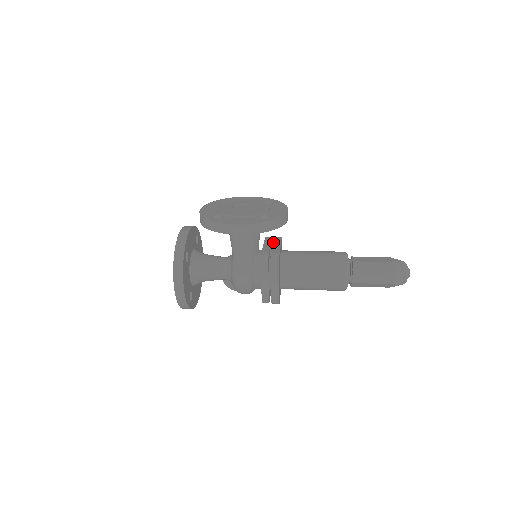
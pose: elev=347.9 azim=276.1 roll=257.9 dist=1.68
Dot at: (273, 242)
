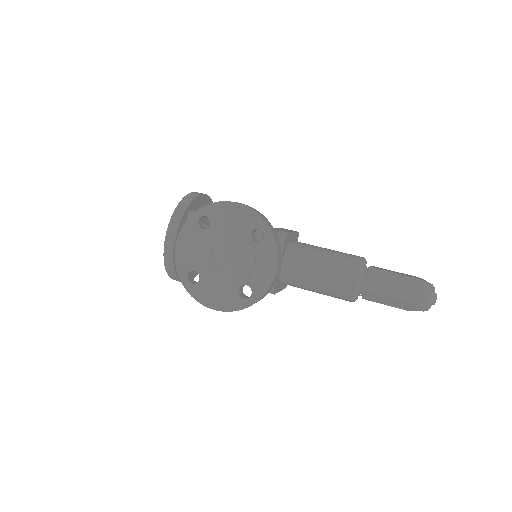
Dot at: occluded
